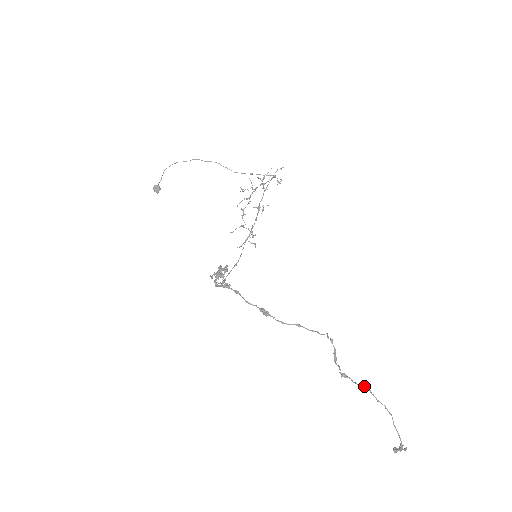
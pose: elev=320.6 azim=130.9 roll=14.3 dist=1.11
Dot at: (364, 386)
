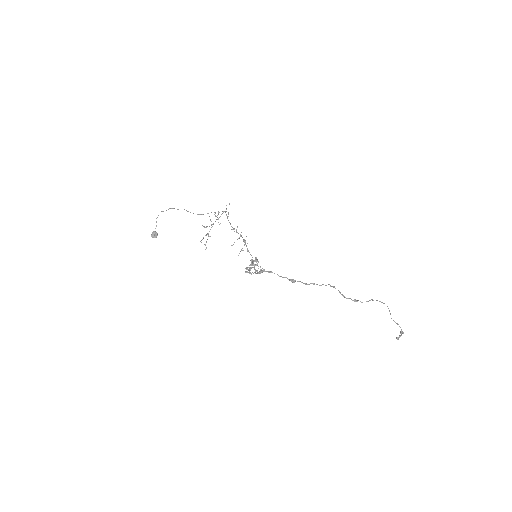
Dot at: (371, 299)
